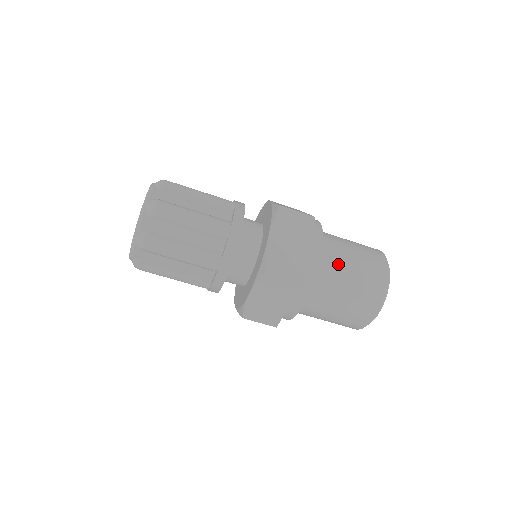
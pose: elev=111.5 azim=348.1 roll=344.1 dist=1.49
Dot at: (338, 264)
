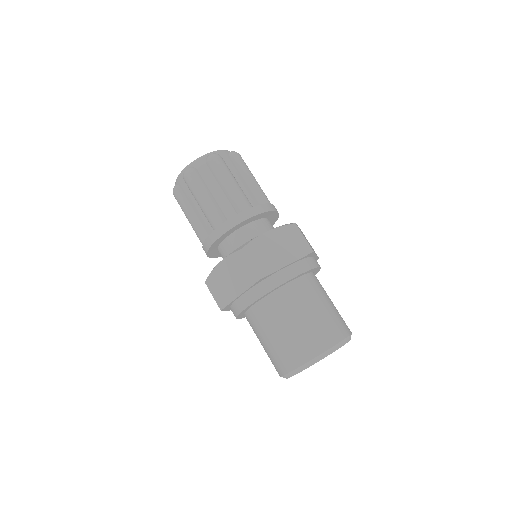
Dot at: (302, 300)
